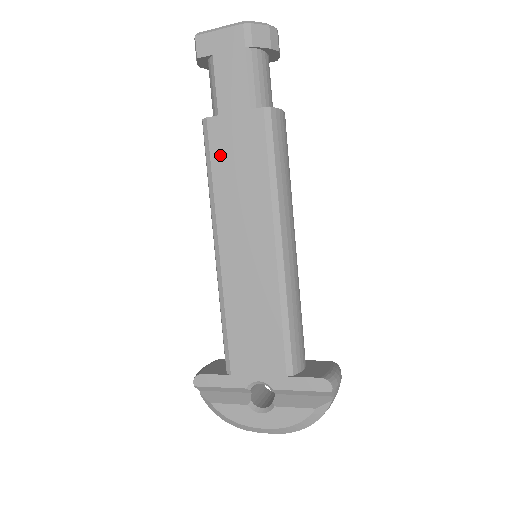
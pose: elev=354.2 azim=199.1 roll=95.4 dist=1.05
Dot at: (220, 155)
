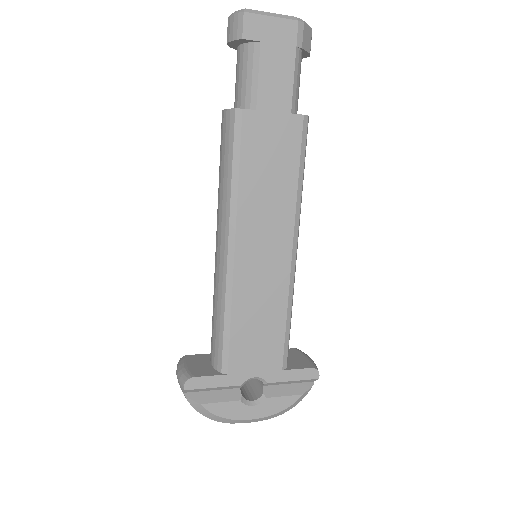
Dot at: (251, 153)
